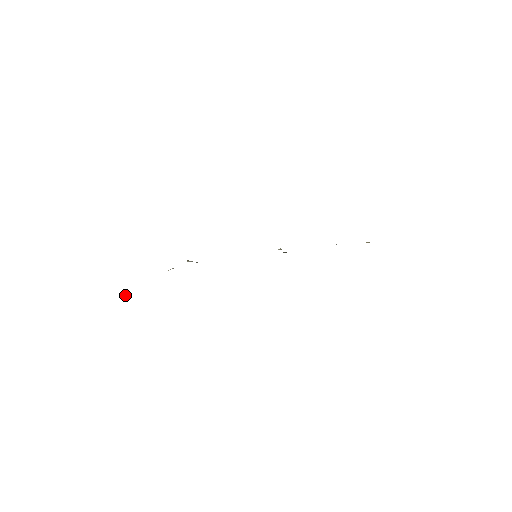
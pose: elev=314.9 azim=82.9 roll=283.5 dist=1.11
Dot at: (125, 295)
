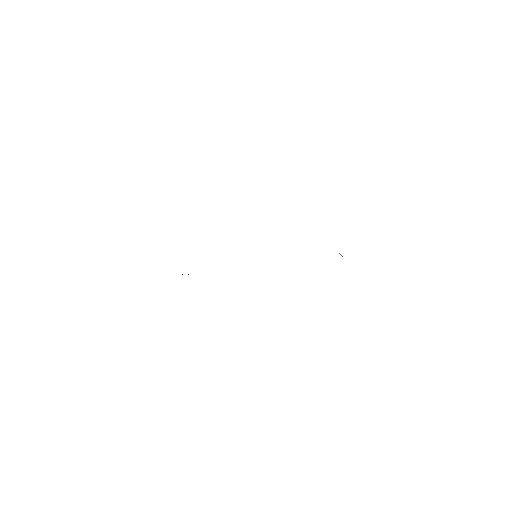
Dot at: occluded
